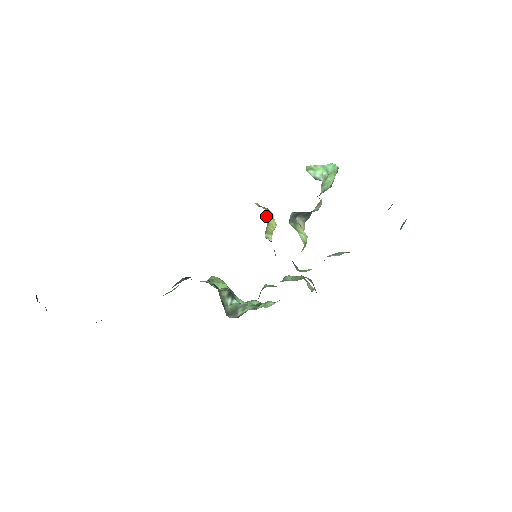
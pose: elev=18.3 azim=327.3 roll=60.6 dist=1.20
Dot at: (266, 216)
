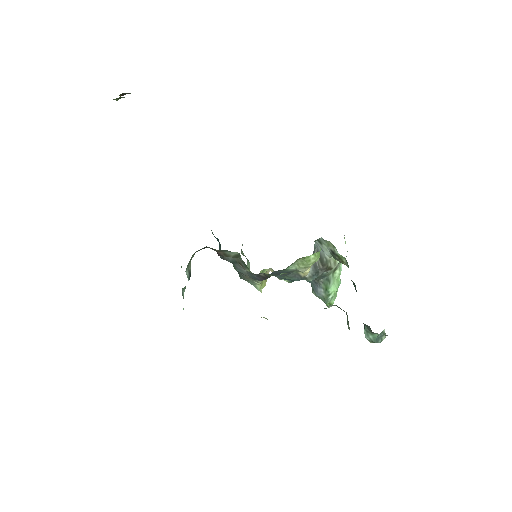
Dot at: (267, 272)
